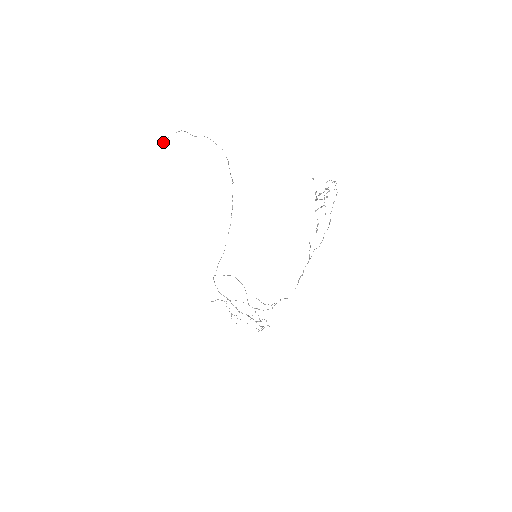
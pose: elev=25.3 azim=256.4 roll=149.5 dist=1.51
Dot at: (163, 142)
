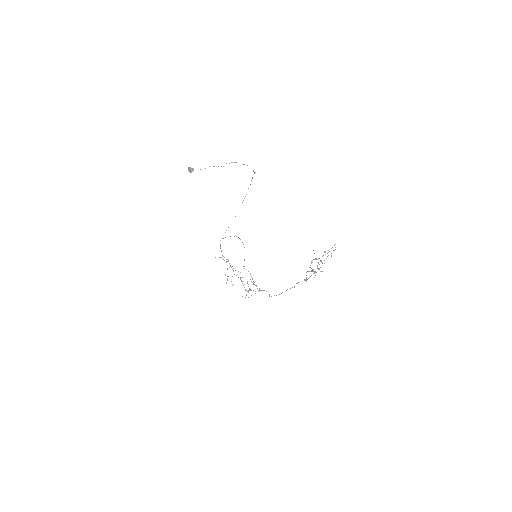
Dot at: (192, 170)
